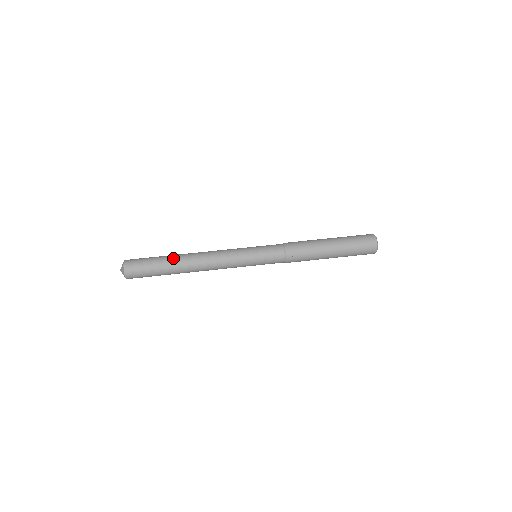
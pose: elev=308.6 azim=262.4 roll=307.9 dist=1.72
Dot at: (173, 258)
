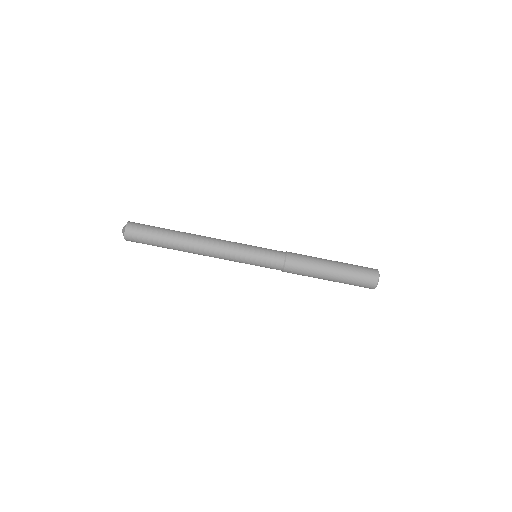
Dot at: (174, 240)
